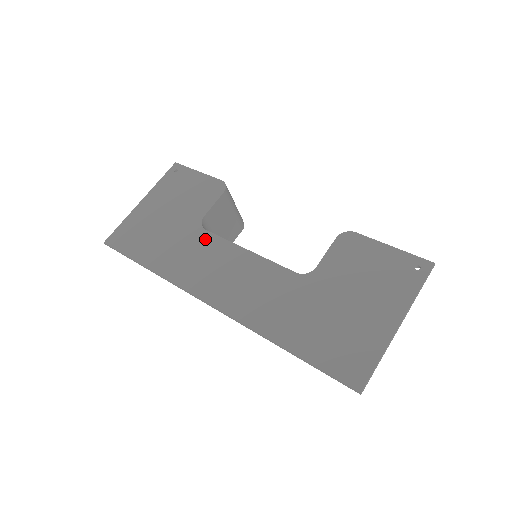
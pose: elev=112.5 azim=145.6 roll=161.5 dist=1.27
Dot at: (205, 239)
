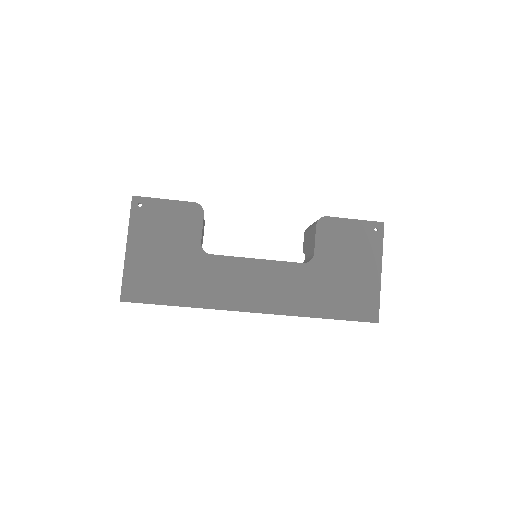
Dot at: (216, 263)
